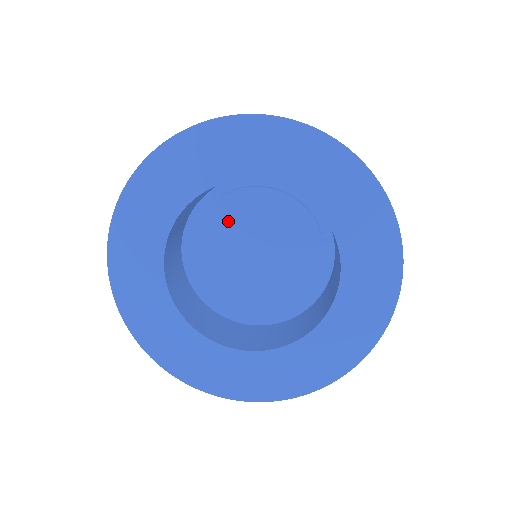
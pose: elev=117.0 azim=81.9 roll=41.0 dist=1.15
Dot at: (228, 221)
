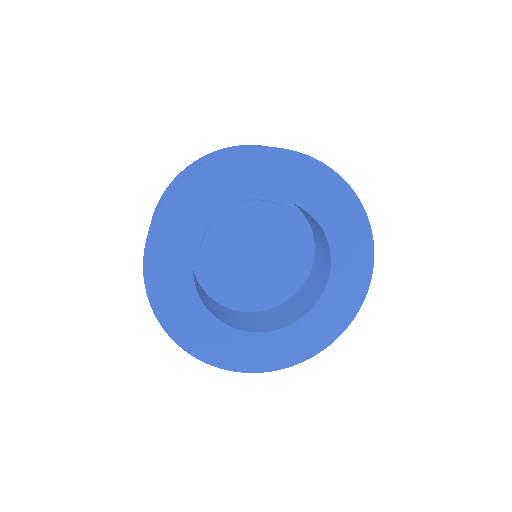
Dot at: (228, 234)
